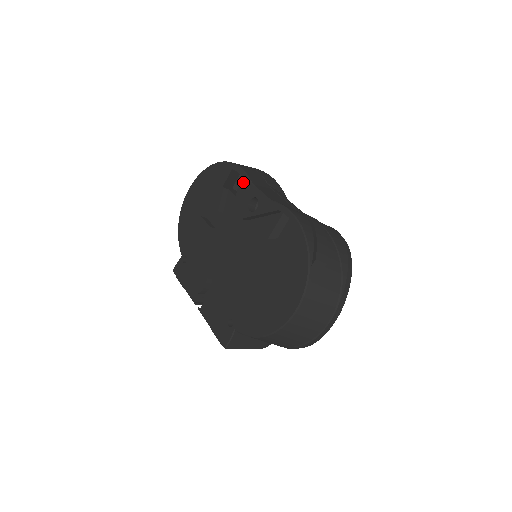
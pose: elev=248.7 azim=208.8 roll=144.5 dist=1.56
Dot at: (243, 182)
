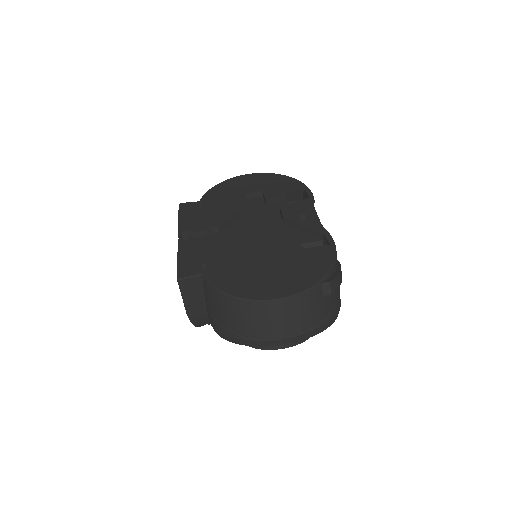
Dot at: (307, 201)
